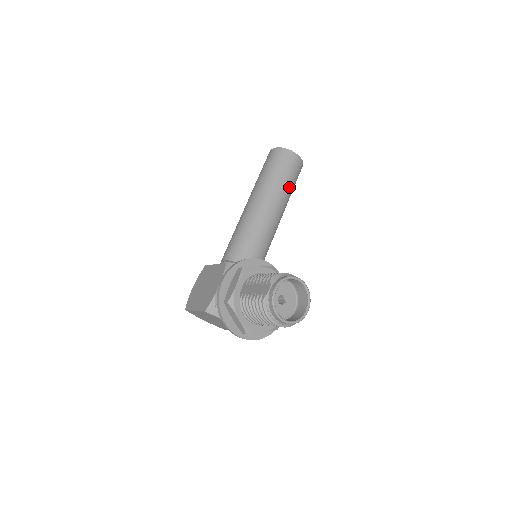
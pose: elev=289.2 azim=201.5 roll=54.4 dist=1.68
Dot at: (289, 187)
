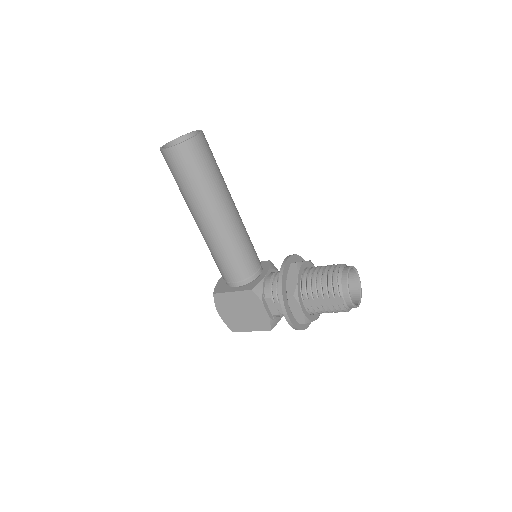
Dot at: (219, 171)
